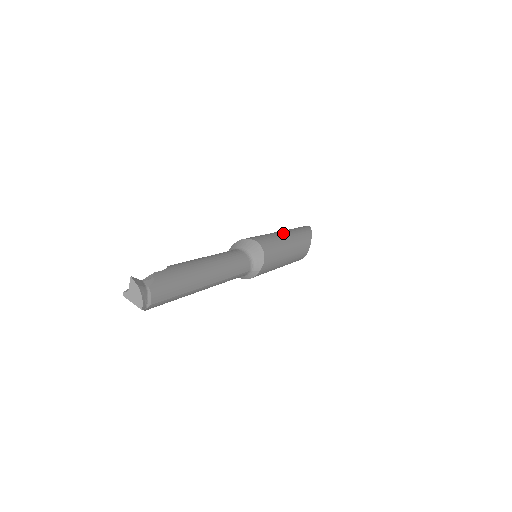
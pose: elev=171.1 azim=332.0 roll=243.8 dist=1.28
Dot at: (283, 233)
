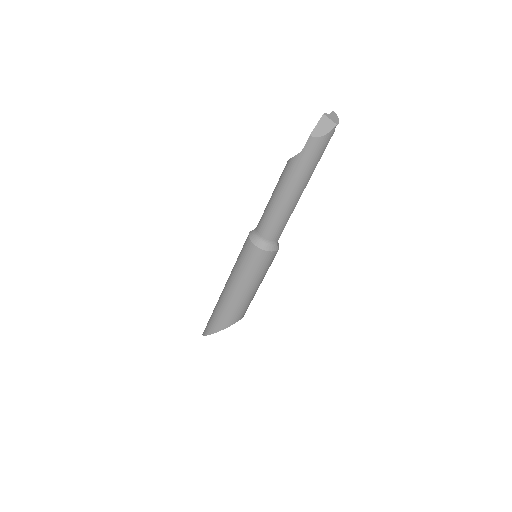
Dot at: occluded
